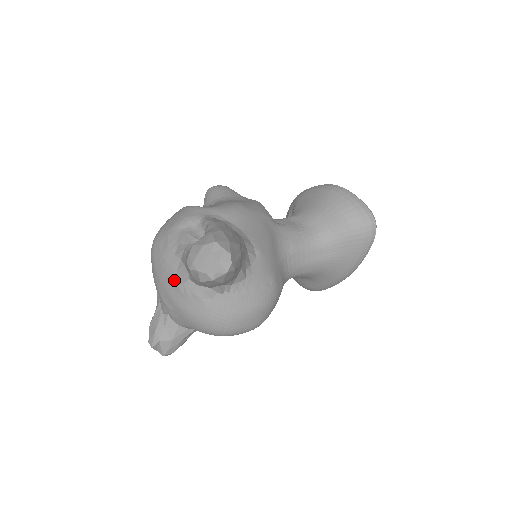
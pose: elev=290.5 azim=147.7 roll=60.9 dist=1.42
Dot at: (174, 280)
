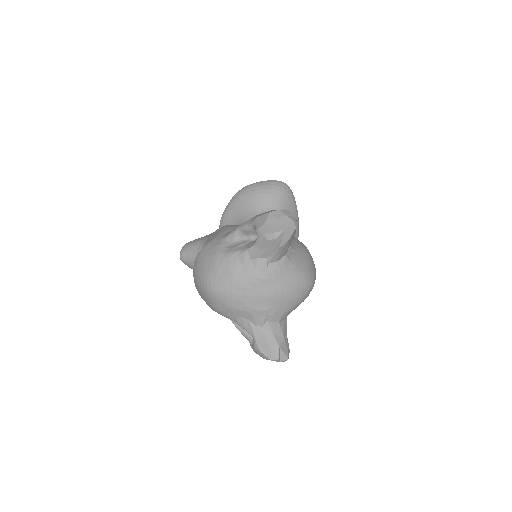
Dot at: (259, 278)
